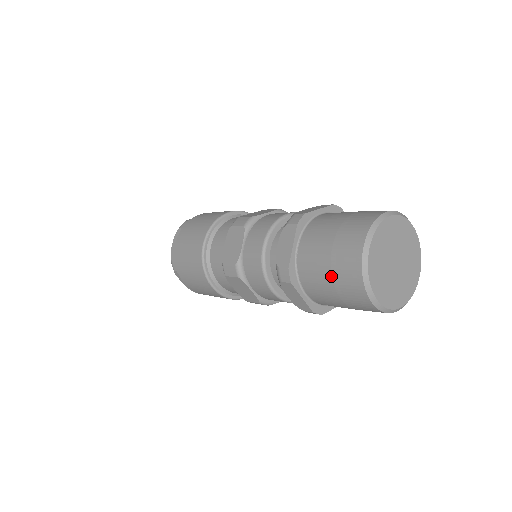
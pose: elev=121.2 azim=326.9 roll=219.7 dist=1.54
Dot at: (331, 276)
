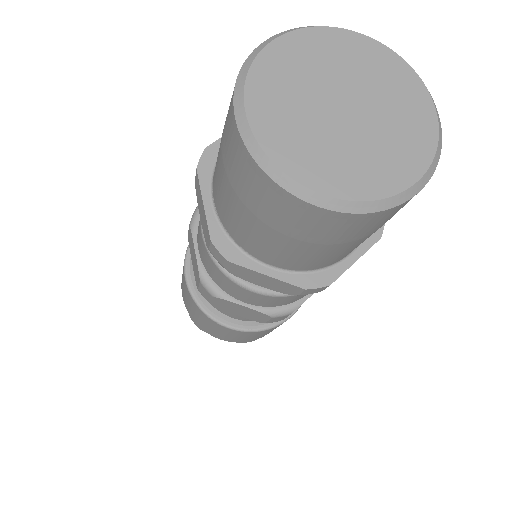
Dot at: (247, 209)
